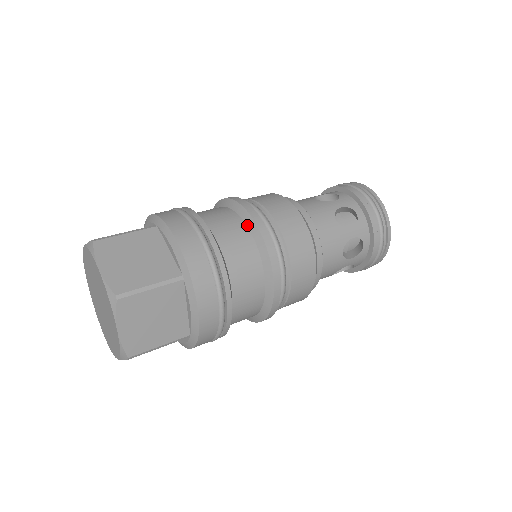
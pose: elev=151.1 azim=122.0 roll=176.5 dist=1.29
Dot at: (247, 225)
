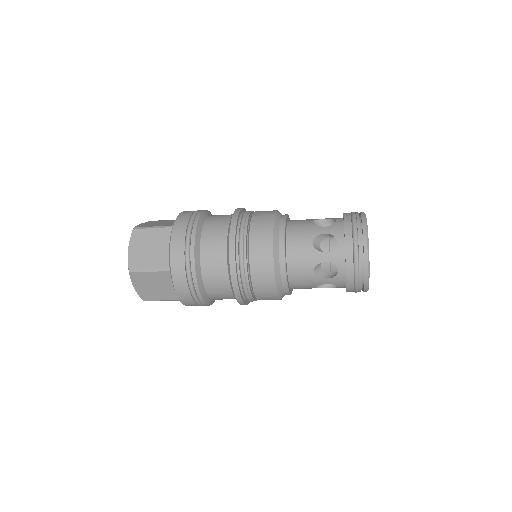
Dot at: occluded
